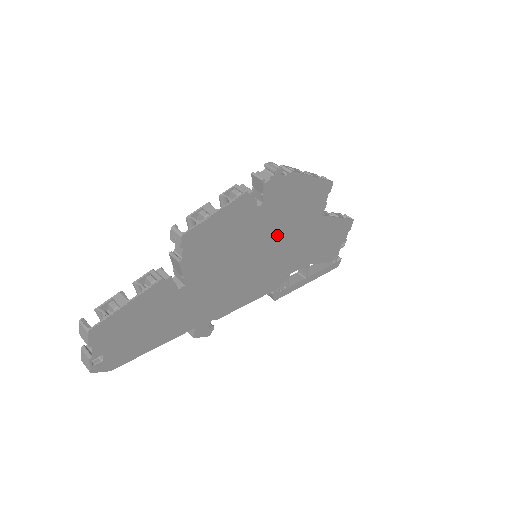
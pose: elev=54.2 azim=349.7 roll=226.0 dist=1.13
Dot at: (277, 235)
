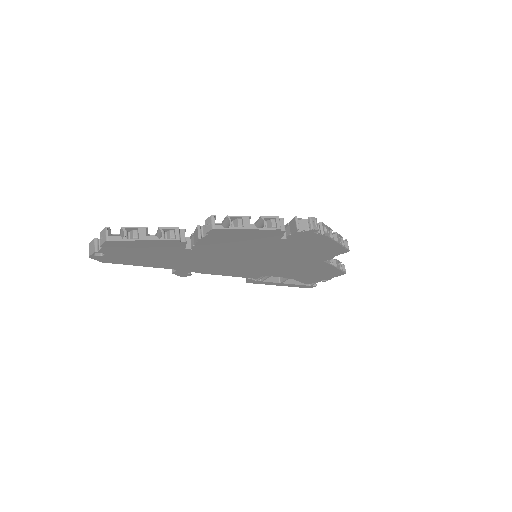
Dot at: (281, 256)
